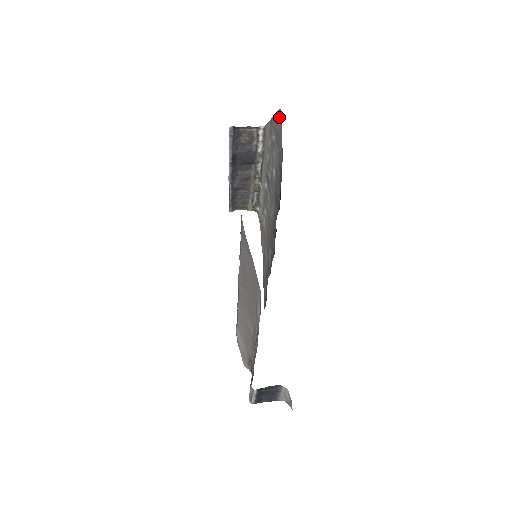
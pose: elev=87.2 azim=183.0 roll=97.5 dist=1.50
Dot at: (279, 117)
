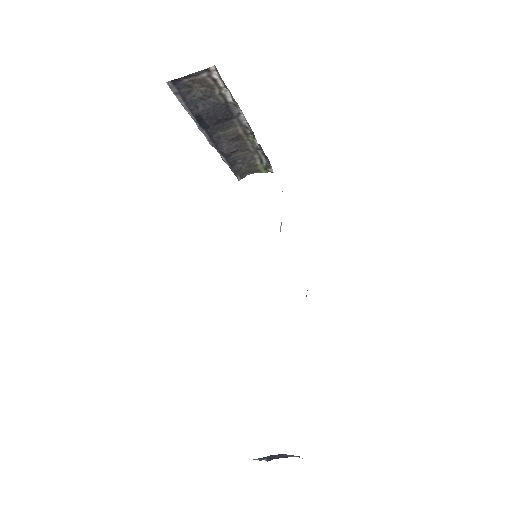
Dot at: occluded
